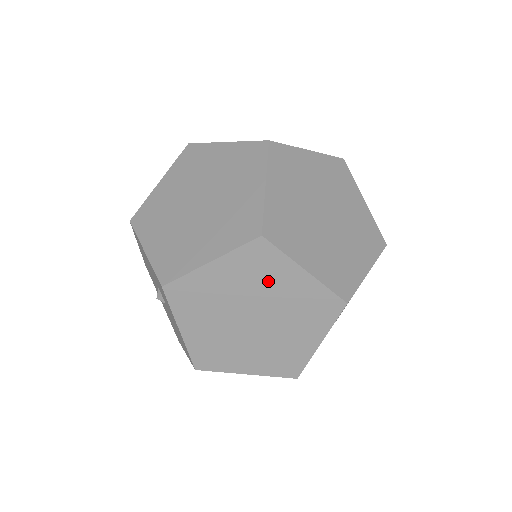
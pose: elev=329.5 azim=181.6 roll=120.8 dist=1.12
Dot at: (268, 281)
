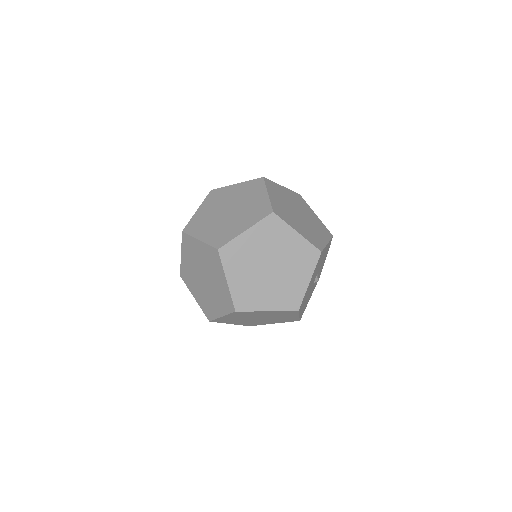
Dot at: (214, 270)
